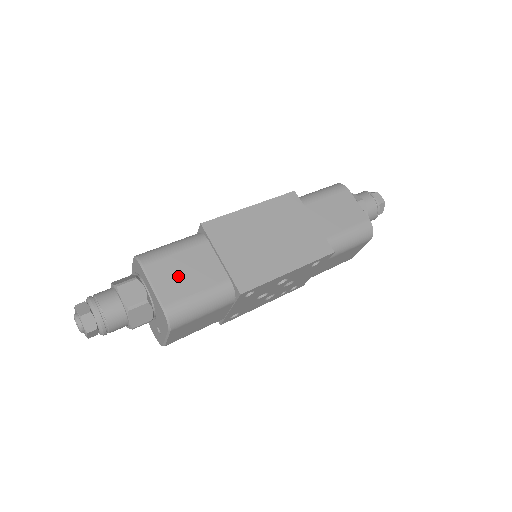
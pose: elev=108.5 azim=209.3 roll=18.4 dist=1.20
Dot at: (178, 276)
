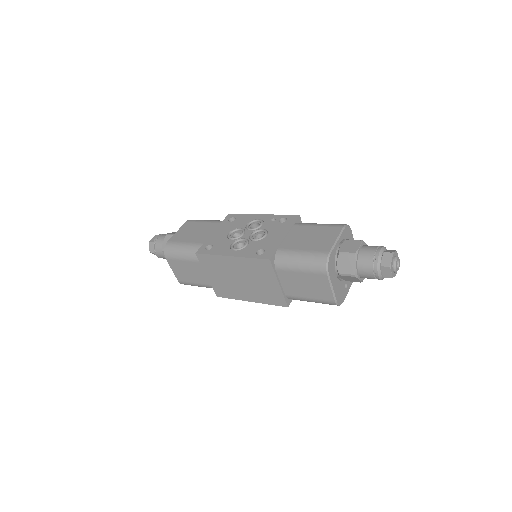
Dot at: (184, 272)
